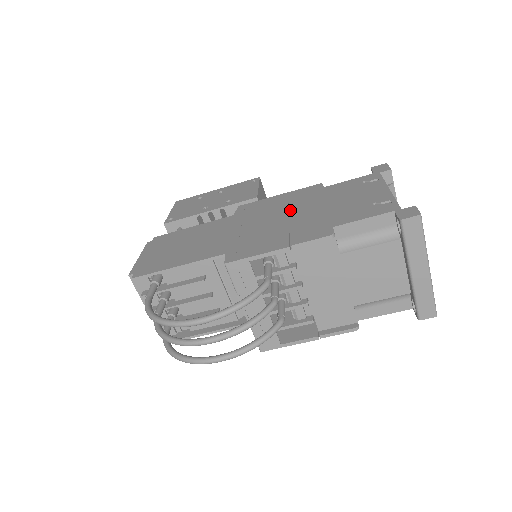
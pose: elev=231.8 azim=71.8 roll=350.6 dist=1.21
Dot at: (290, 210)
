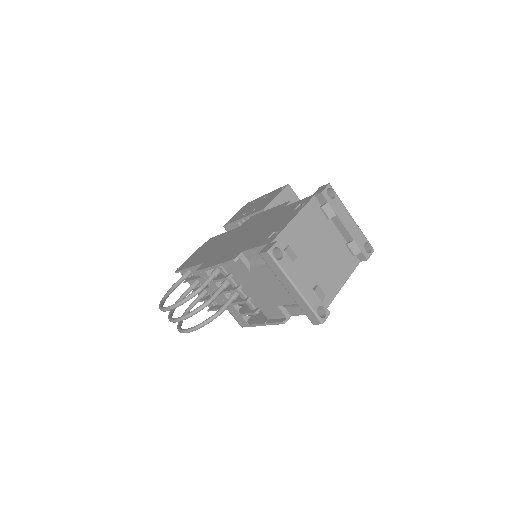
Dot at: (253, 228)
